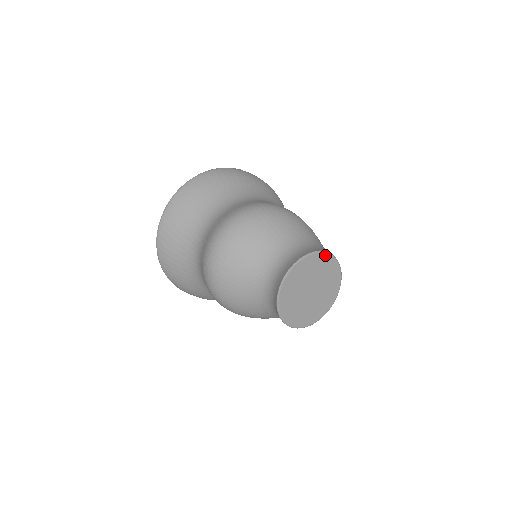
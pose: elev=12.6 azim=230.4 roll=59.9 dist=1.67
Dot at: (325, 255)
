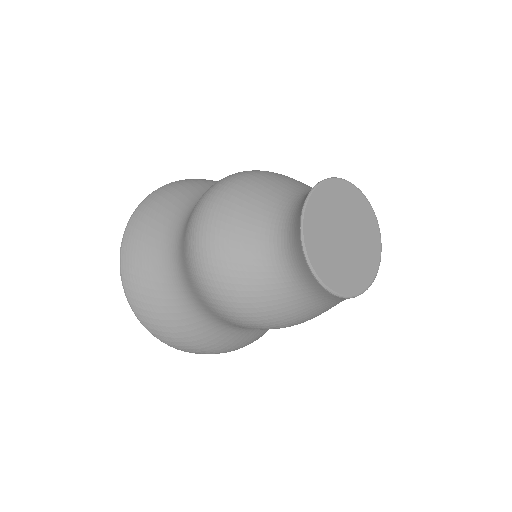
Dot at: (355, 189)
